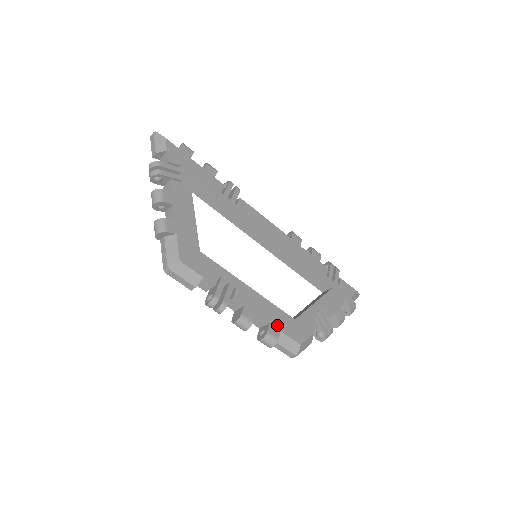
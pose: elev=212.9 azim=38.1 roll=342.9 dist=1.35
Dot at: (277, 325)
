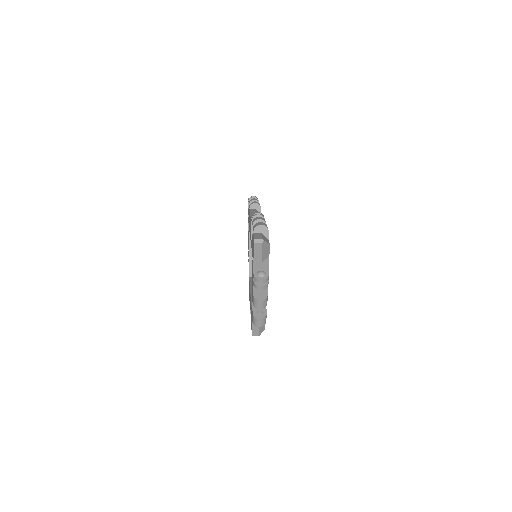
Dot at: occluded
